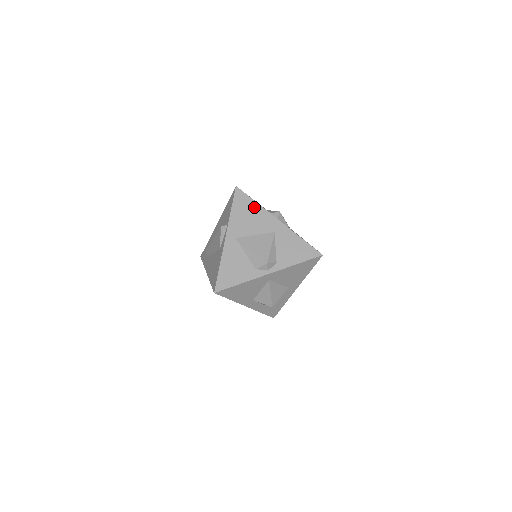
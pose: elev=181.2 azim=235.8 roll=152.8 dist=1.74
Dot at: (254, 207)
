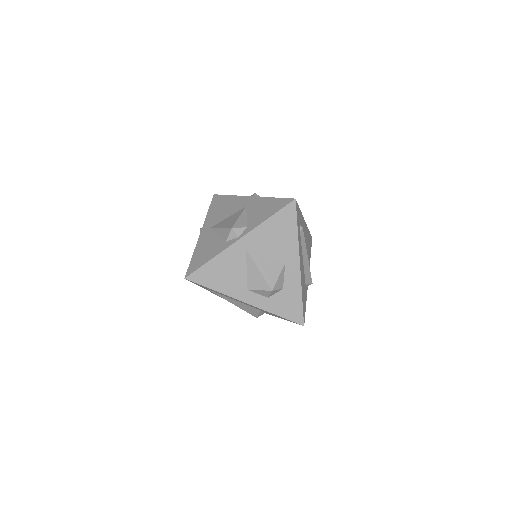
Dot at: (228, 199)
